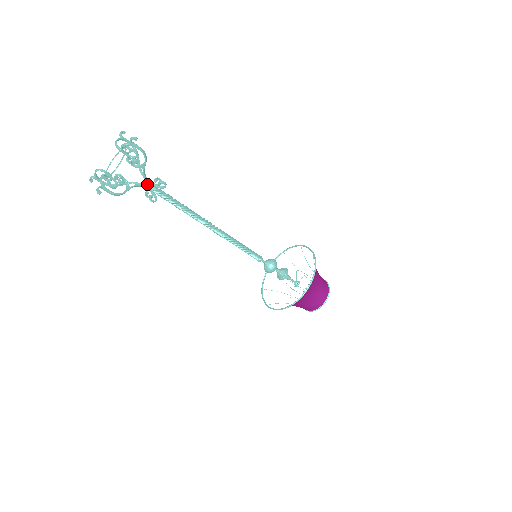
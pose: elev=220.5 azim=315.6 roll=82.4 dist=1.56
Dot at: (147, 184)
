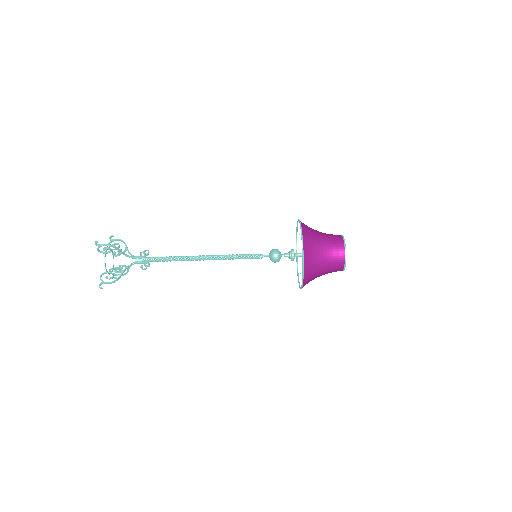
Dot at: (135, 260)
